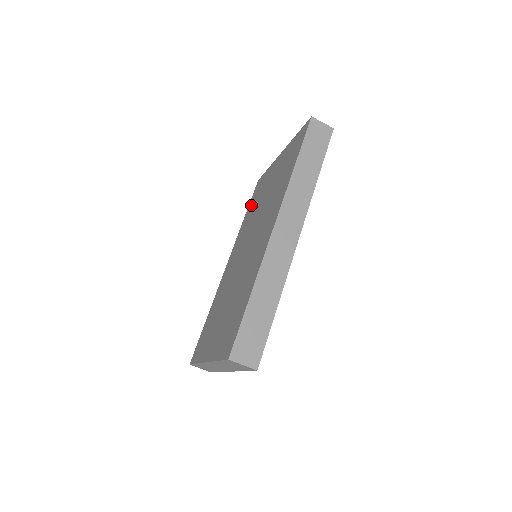
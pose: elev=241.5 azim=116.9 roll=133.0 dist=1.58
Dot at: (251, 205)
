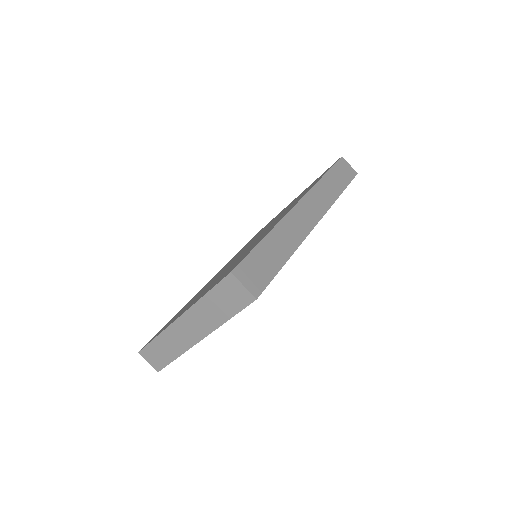
Dot at: occluded
